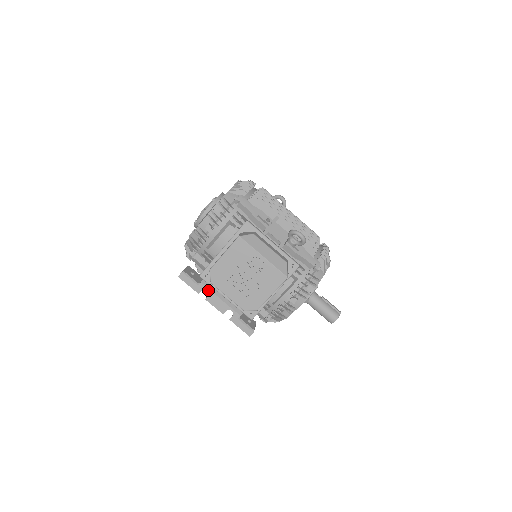
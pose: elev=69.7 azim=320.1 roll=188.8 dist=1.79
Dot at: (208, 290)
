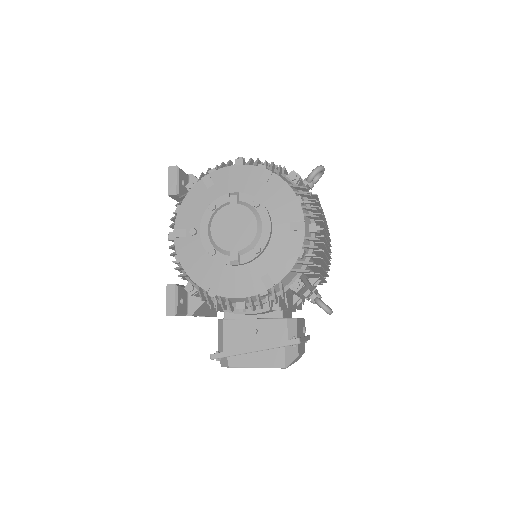
Dot at: occluded
